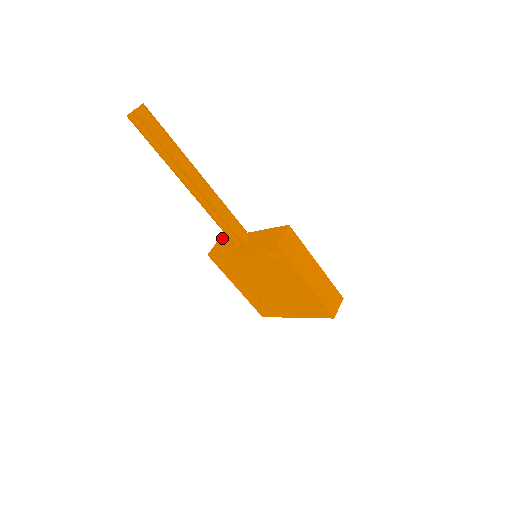
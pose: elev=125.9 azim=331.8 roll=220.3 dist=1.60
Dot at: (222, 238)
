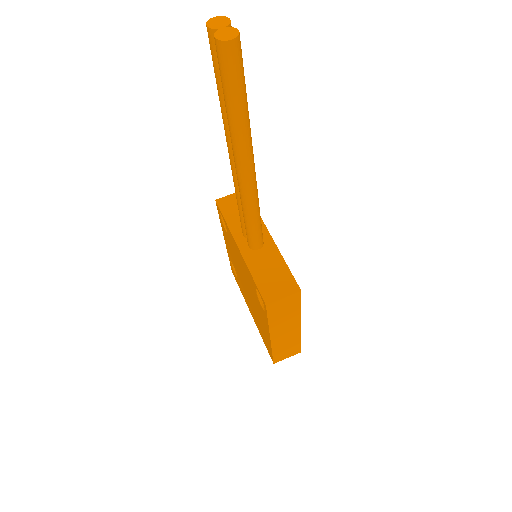
Dot at: occluded
